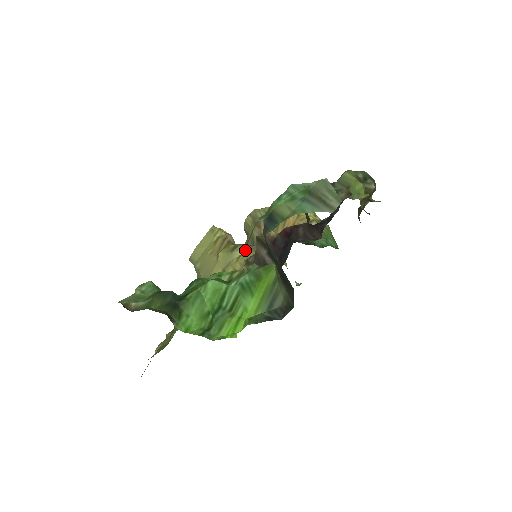
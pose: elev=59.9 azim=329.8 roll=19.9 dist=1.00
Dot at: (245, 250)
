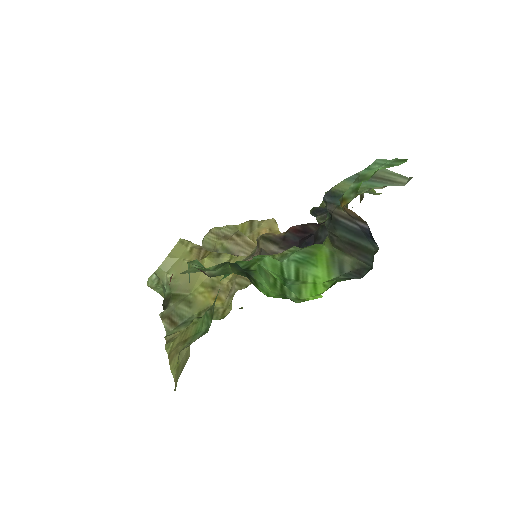
Dot at: (232, 256)
